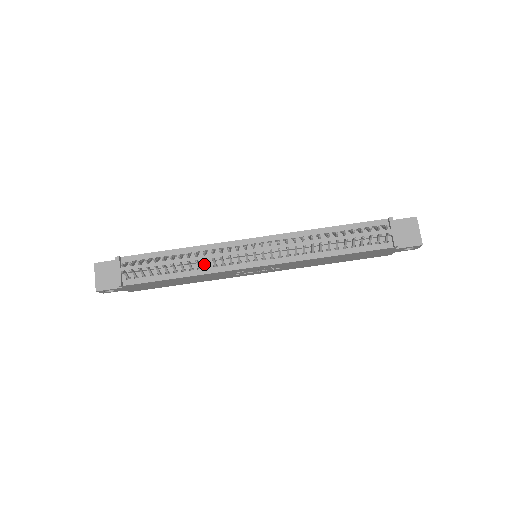
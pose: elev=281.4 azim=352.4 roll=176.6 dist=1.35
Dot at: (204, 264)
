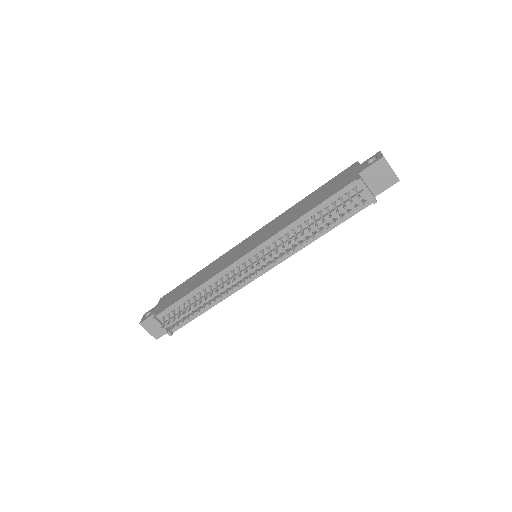
Dot at: occluded
